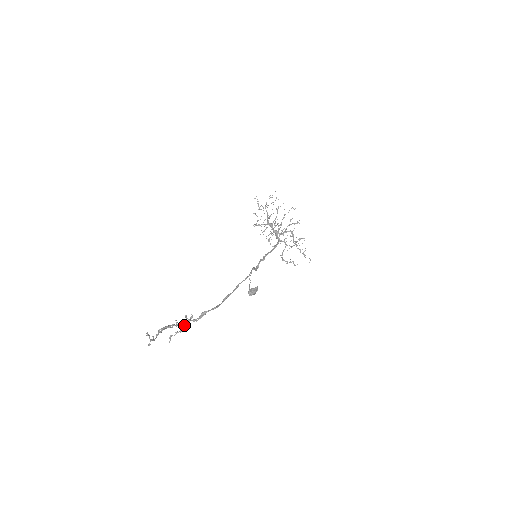
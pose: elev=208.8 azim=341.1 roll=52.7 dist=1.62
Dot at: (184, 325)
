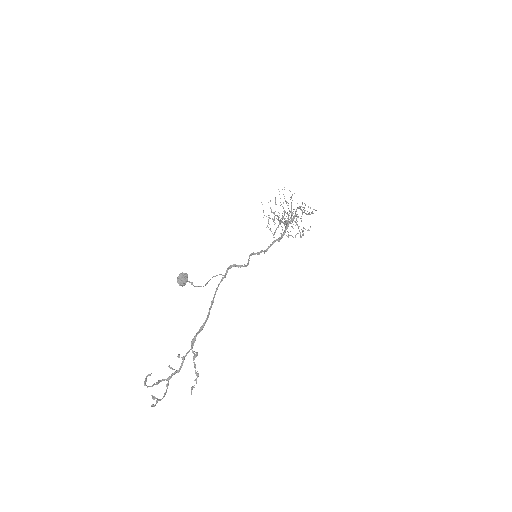
Dot at: (194, 367)
